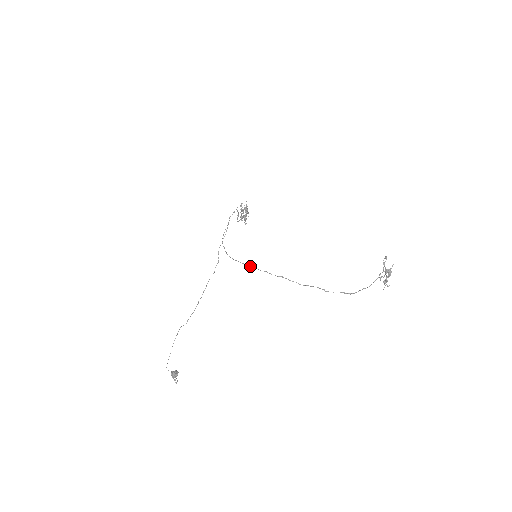
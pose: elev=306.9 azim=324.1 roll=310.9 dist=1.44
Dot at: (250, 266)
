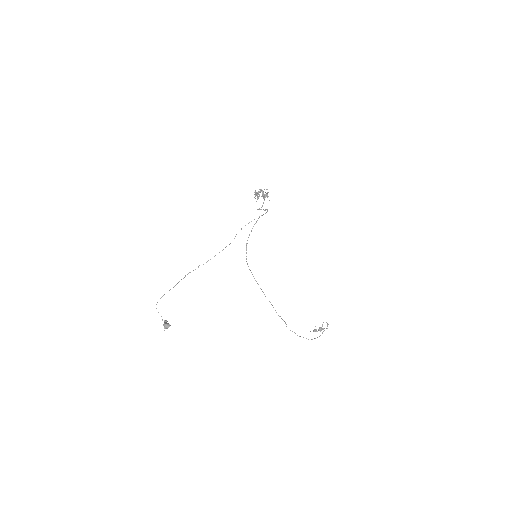
Dot at: (256, 281)
